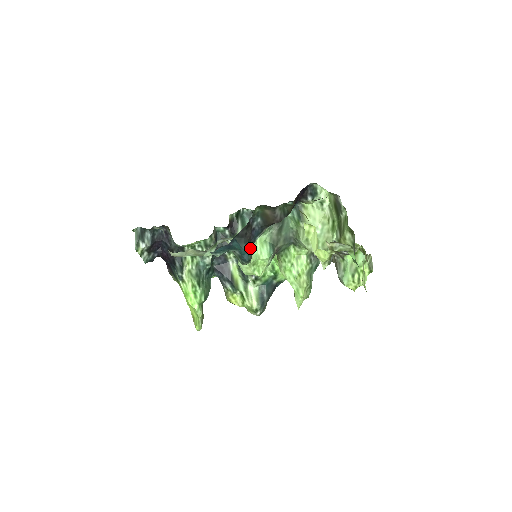
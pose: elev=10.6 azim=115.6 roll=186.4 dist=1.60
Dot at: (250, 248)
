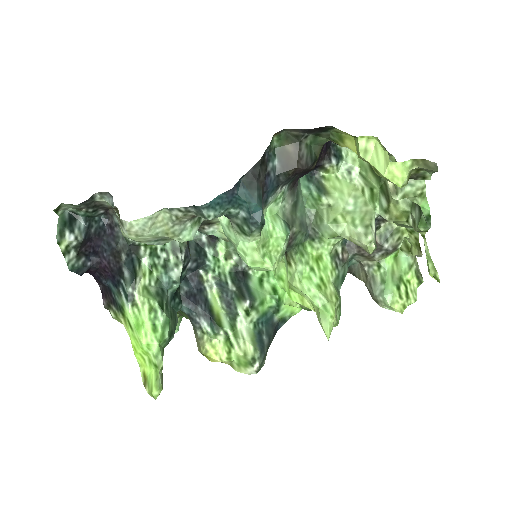
Dot at: (262, 208)
